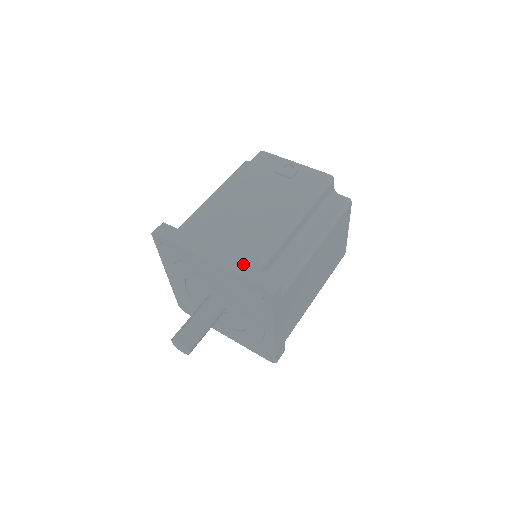
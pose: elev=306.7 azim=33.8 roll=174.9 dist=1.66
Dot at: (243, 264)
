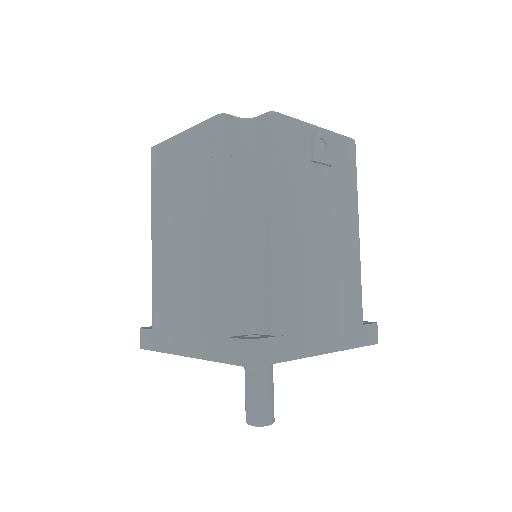
Dot at: (355, 331)
